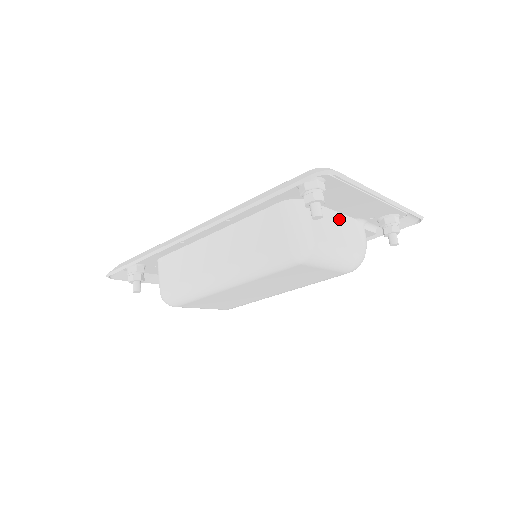
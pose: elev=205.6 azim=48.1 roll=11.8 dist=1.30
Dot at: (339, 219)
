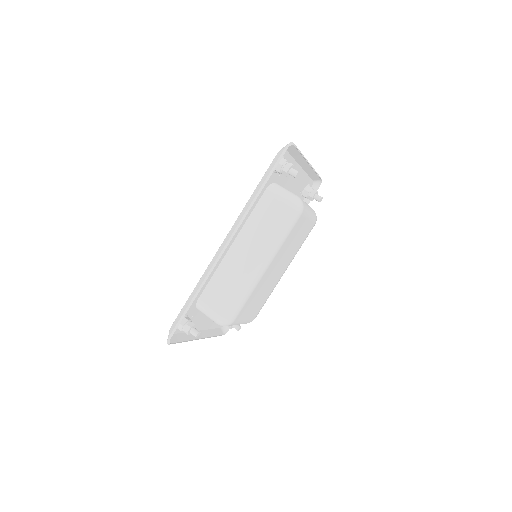
Dot at: occluded
